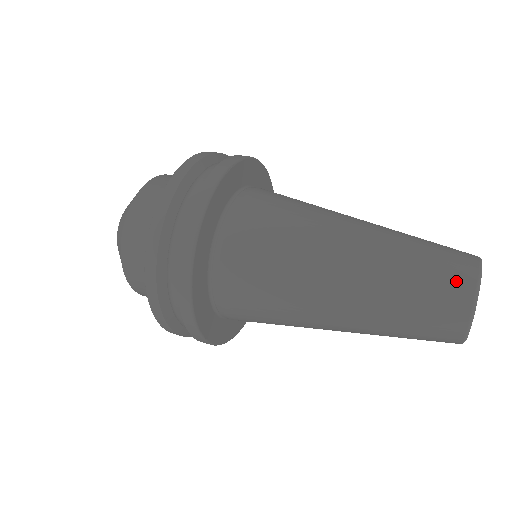
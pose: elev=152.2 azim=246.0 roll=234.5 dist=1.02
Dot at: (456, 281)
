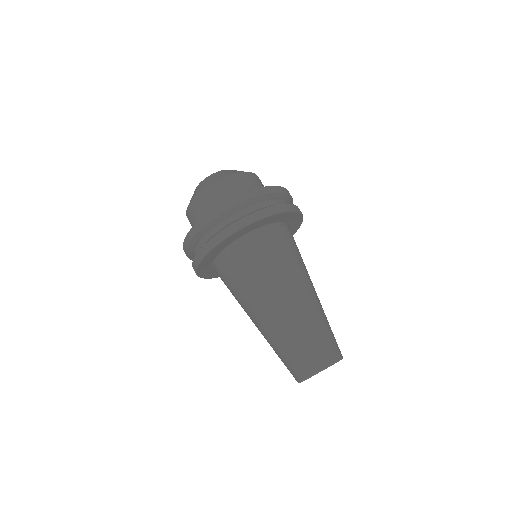
Dot at: (299, 369)
